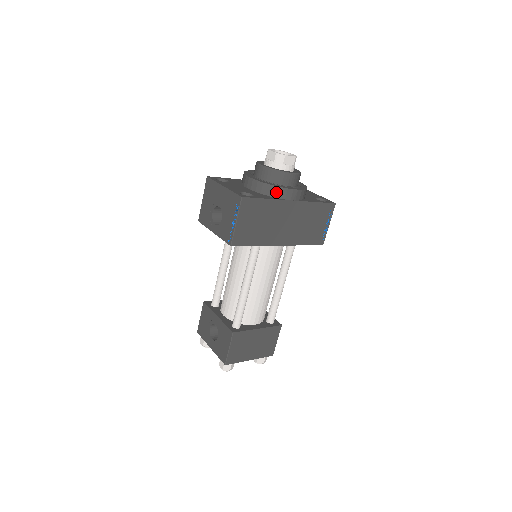
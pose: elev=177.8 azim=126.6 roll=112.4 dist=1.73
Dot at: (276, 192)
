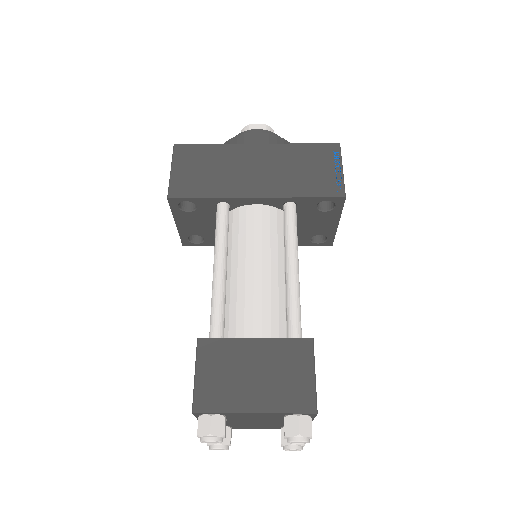
Dot at: occluded
